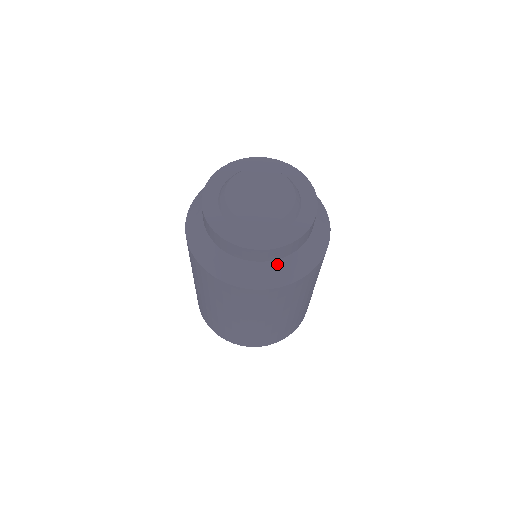
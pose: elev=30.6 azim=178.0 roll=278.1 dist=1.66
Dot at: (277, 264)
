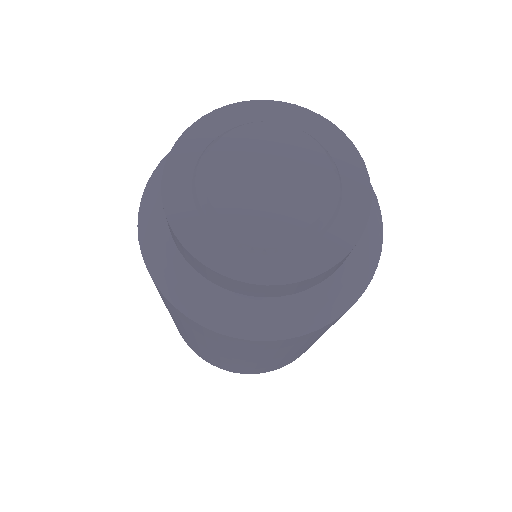
Dot at: (323, 289)
